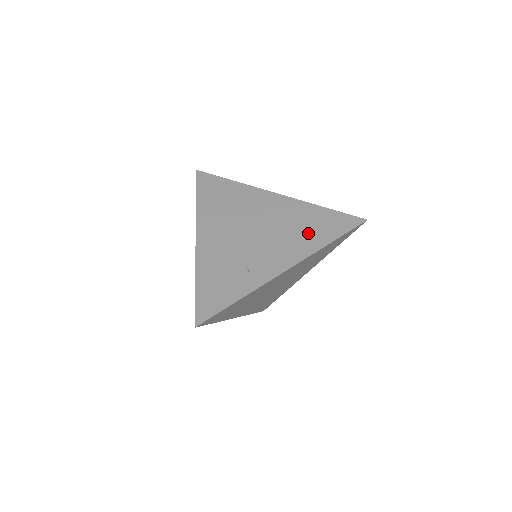
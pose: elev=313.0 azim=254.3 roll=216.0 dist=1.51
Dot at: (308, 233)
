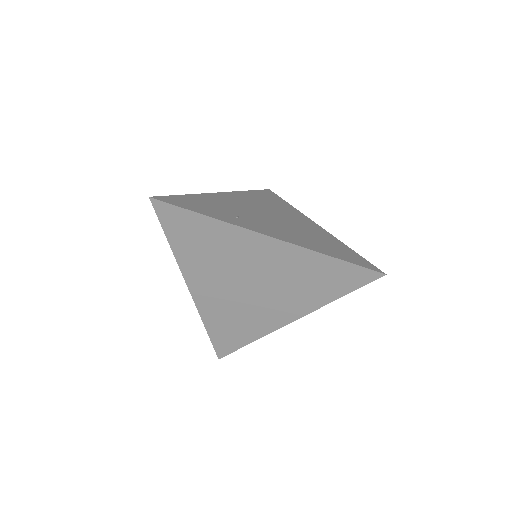
Dot at: (318, 243)
